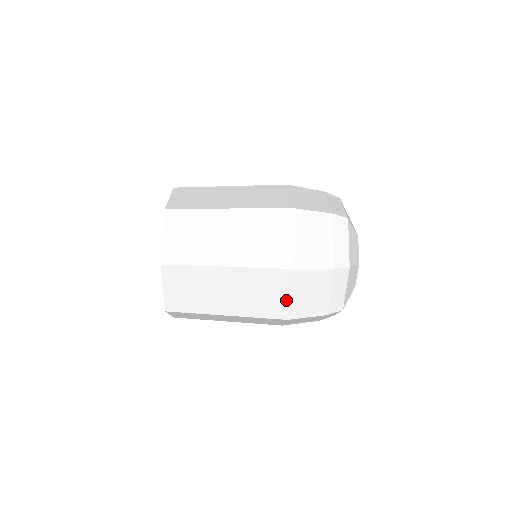
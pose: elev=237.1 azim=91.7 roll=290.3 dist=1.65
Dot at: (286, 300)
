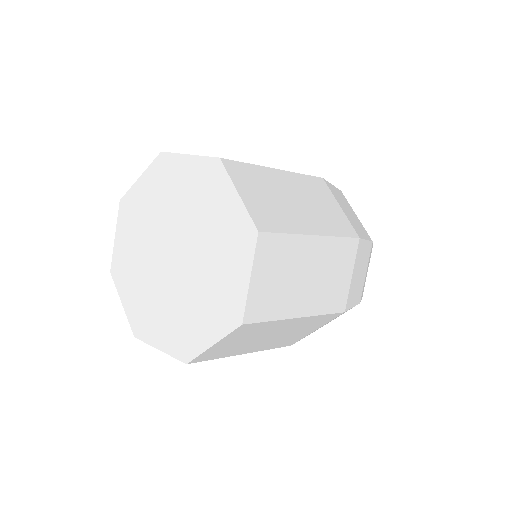
Dot at: occluded
